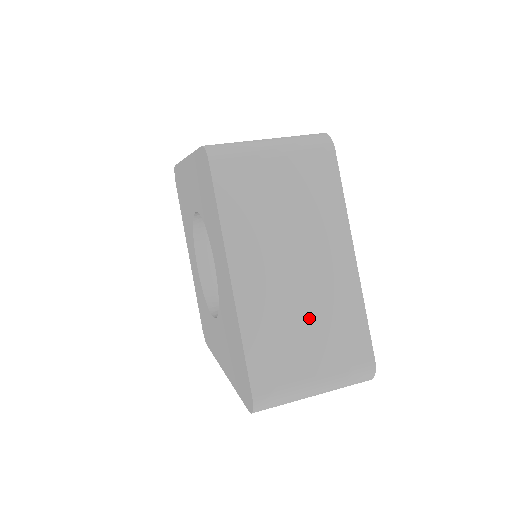
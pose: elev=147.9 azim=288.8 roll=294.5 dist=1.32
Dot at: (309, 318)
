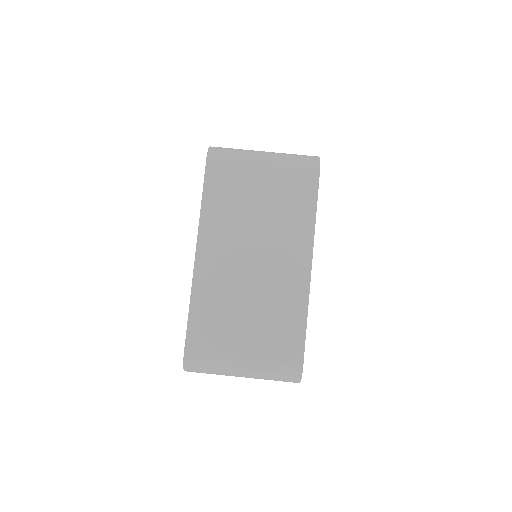
Dot at: (252, 306)
